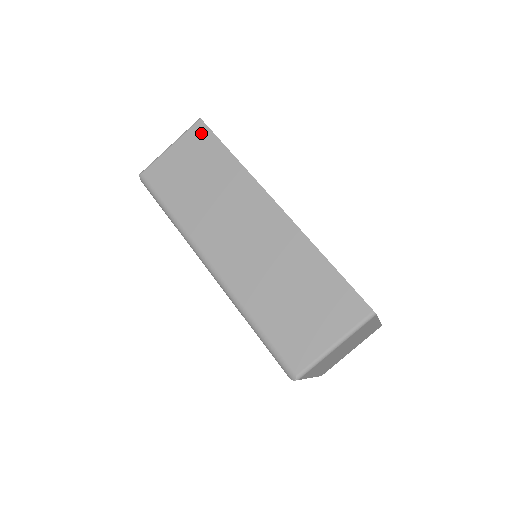
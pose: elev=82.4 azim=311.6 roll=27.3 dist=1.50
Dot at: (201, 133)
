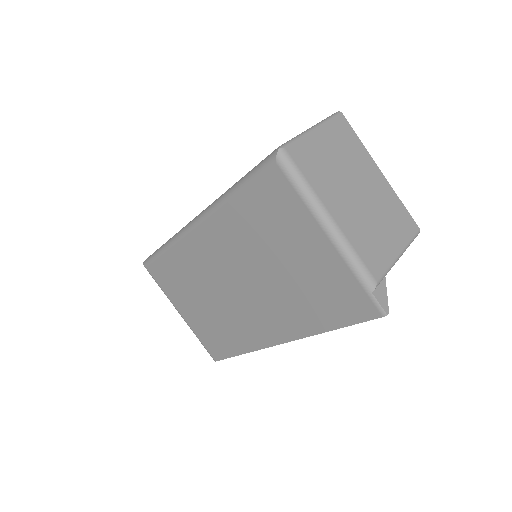
Dot at: occluded
